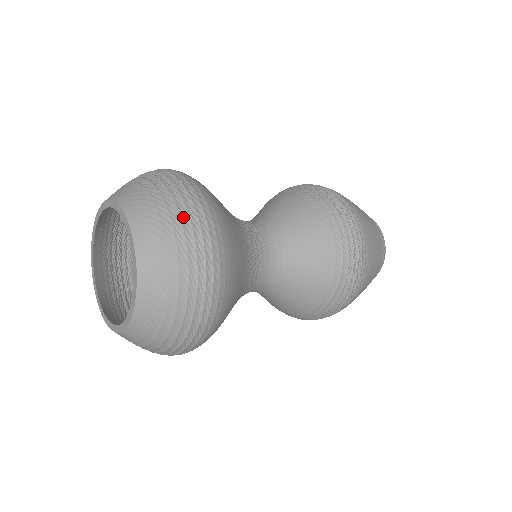
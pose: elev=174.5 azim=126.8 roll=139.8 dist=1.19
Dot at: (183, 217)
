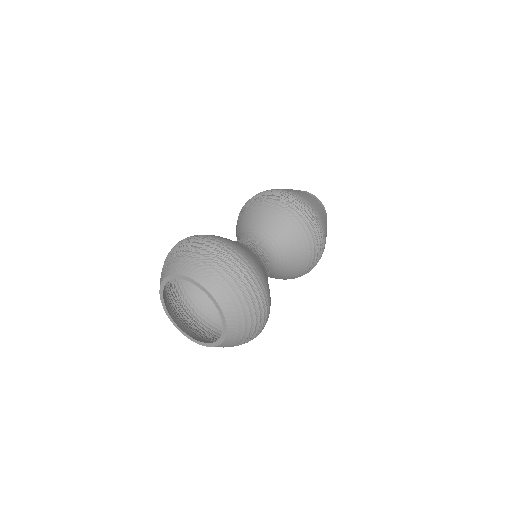
Dot at: (230, 266)
